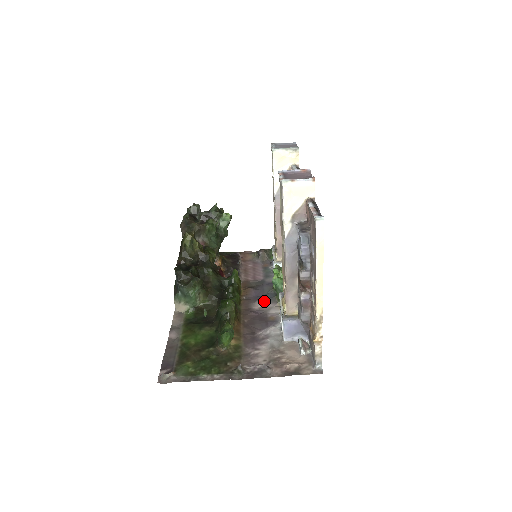
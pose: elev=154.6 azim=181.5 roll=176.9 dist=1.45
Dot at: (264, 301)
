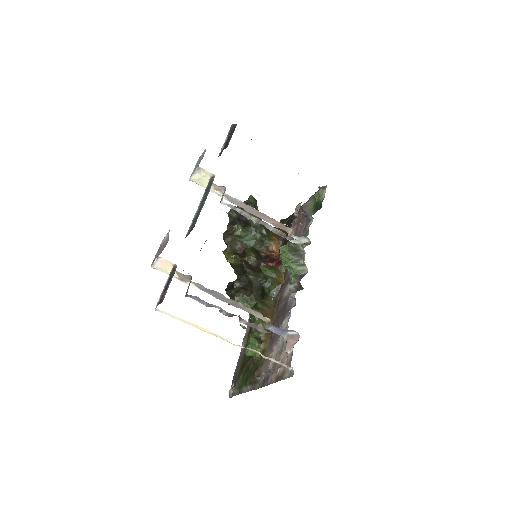
Dot at: occluded
